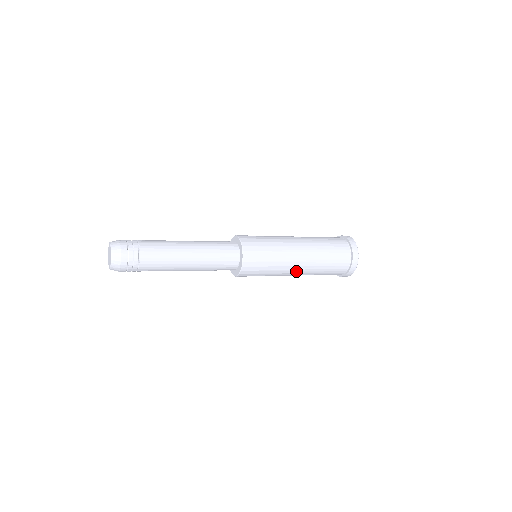
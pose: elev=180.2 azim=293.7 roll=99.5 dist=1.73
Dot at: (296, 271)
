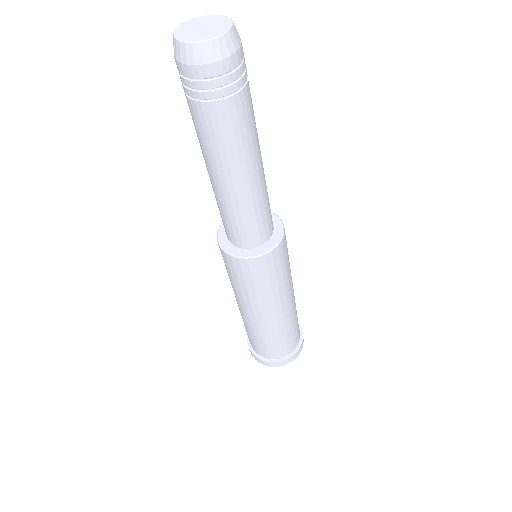
Dot at: (293, 289)
